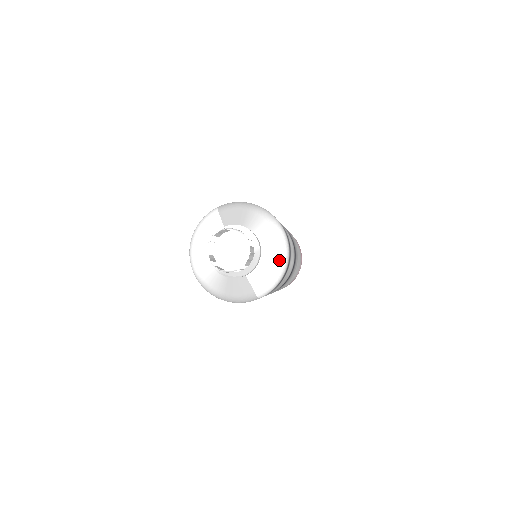
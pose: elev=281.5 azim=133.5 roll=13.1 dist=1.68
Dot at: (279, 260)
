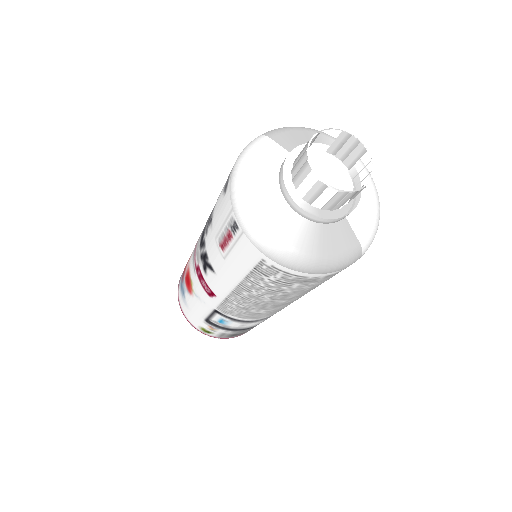
Dot at: (374, 193)
